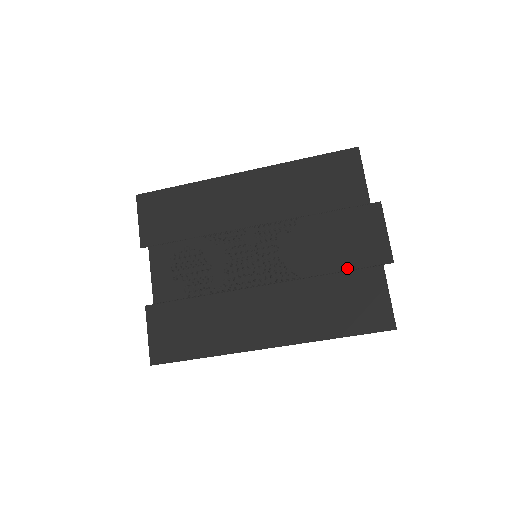
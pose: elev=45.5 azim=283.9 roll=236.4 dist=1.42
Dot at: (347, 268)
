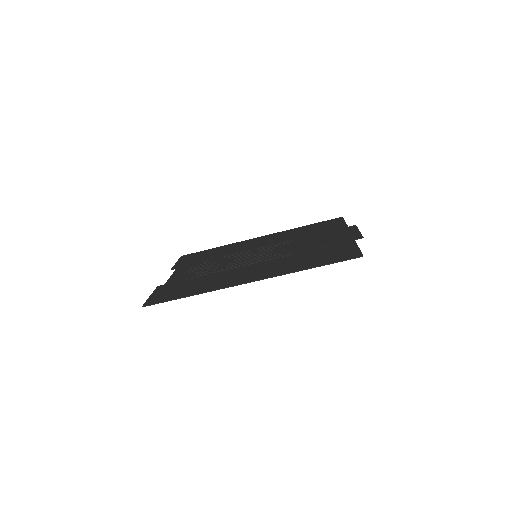
Dot at: (326, 246)
